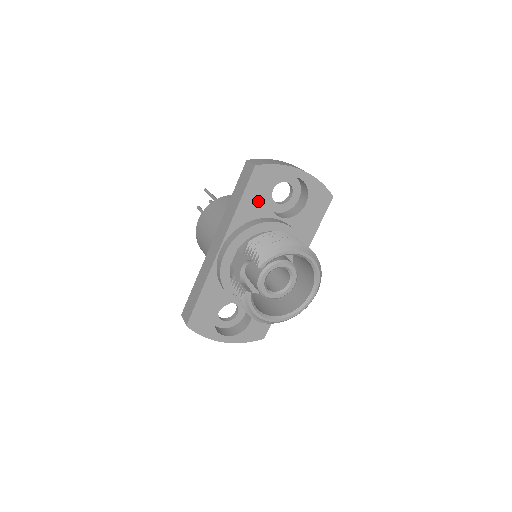
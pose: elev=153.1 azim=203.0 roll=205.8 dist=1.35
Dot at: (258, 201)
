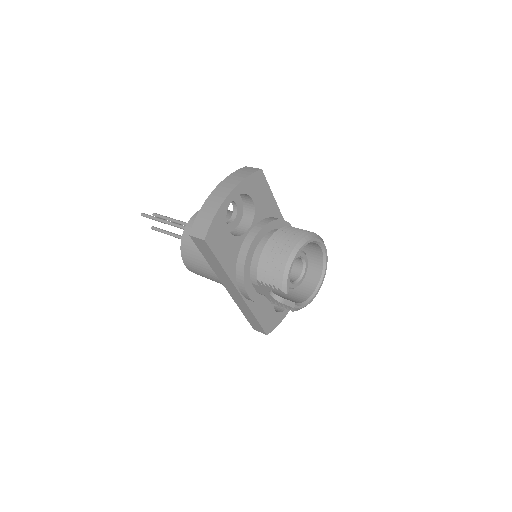
Dot at: (228, 247)
